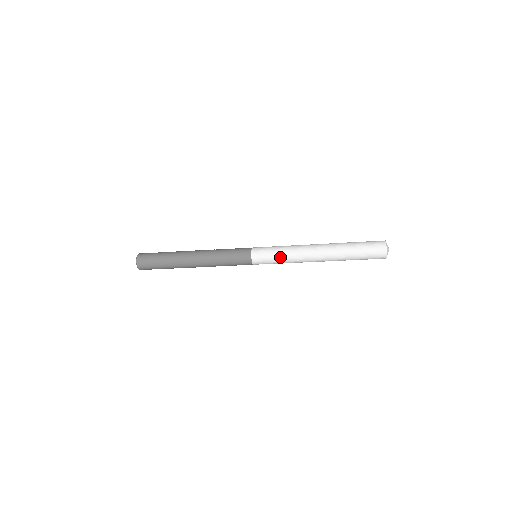
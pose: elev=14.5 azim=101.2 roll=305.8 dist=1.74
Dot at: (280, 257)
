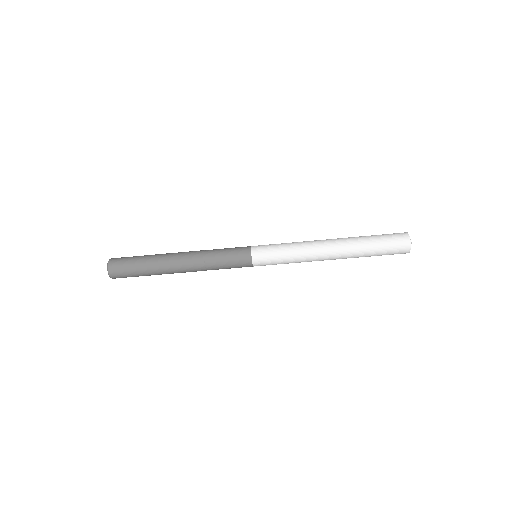
Dot at: (285, 247)
